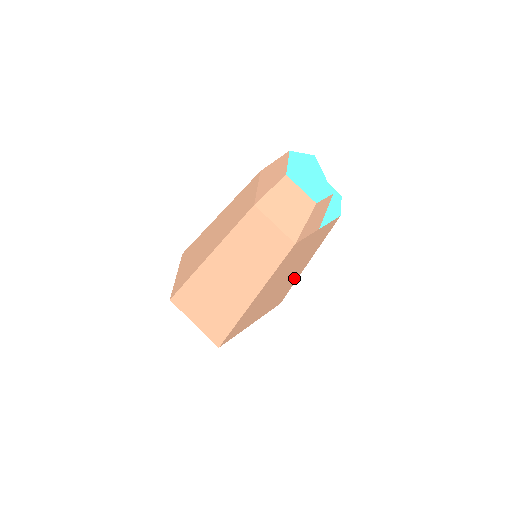
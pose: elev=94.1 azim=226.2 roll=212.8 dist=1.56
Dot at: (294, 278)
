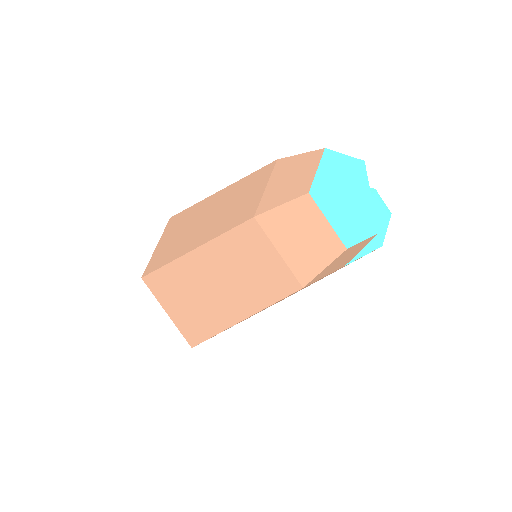
Dot at: occluded
